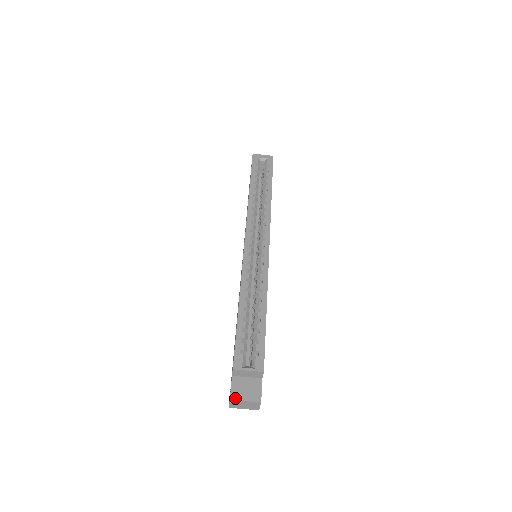
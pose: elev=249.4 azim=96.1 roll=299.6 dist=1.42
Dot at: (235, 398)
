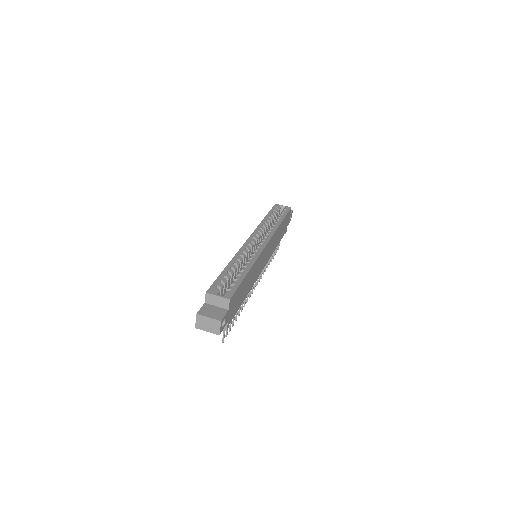
Dot at: (201, 314)
